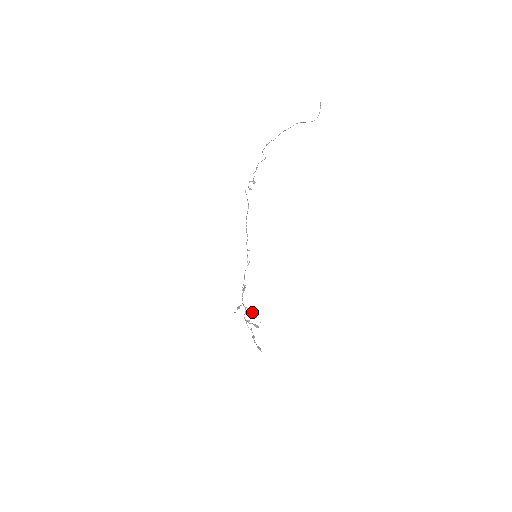
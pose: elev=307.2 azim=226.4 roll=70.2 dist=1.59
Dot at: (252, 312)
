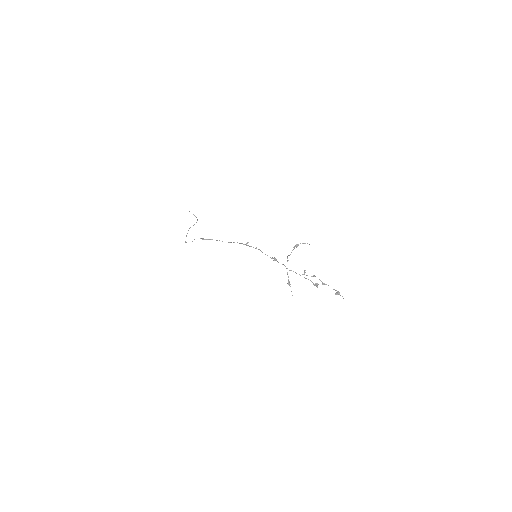
Dot at: (296, 244)
